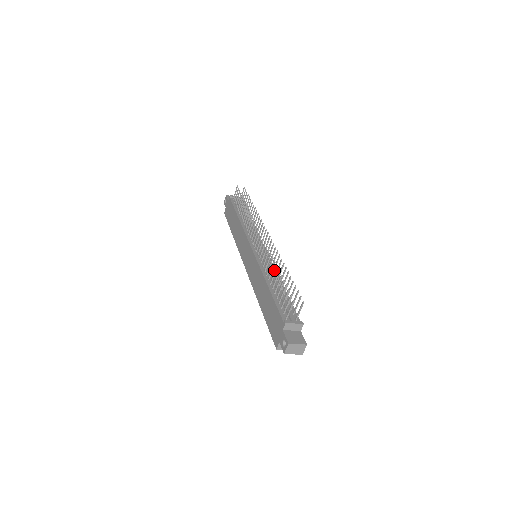
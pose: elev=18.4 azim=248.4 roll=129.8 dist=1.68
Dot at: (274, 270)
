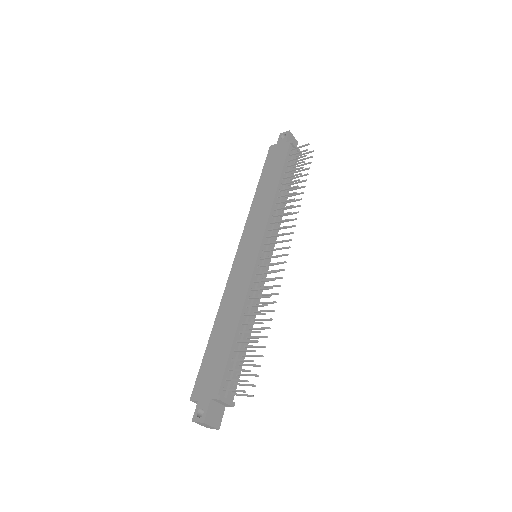
Dot at: (258, 304)
